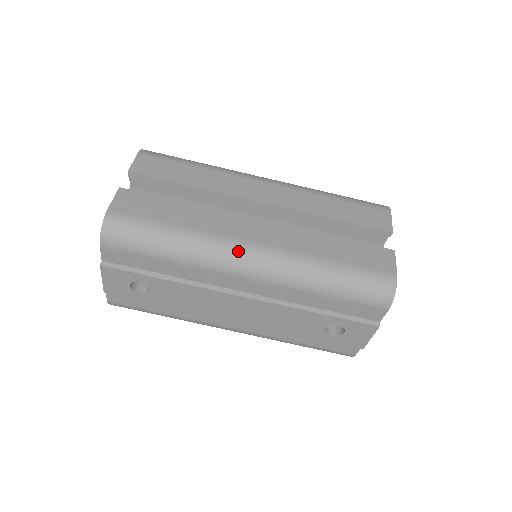
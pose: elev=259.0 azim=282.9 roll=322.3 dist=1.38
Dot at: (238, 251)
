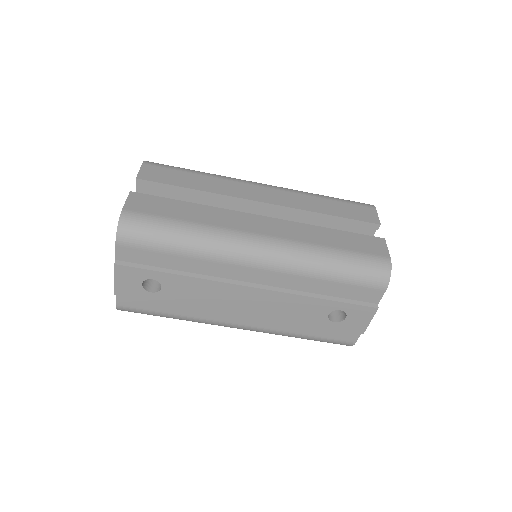
Dot at: (247, 242)
